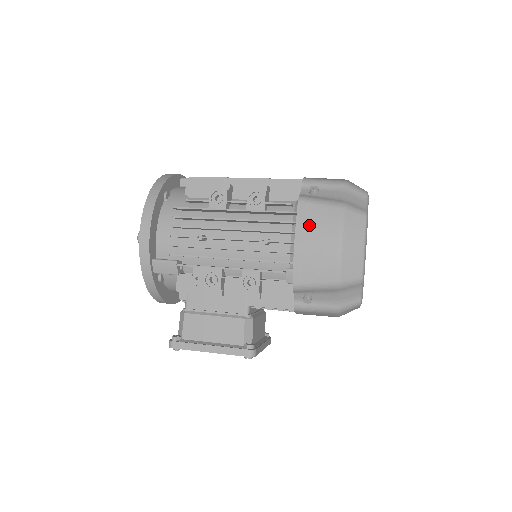
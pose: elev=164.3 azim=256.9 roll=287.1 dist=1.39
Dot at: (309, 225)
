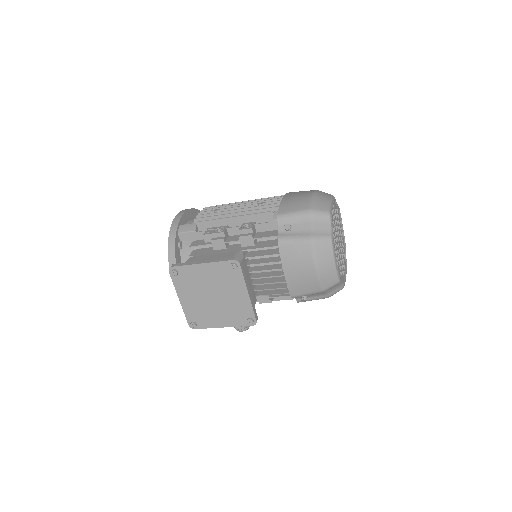
Dot at: (293, 194)
